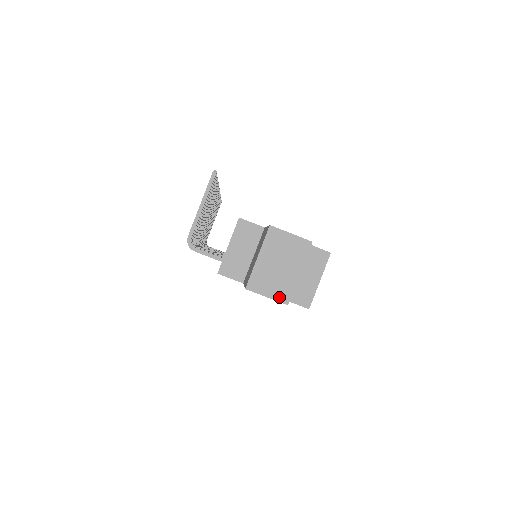
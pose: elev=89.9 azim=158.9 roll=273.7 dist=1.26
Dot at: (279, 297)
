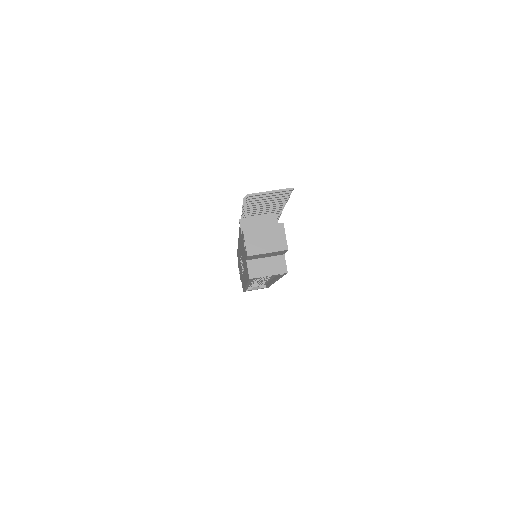
Dot at: (249, 249)
